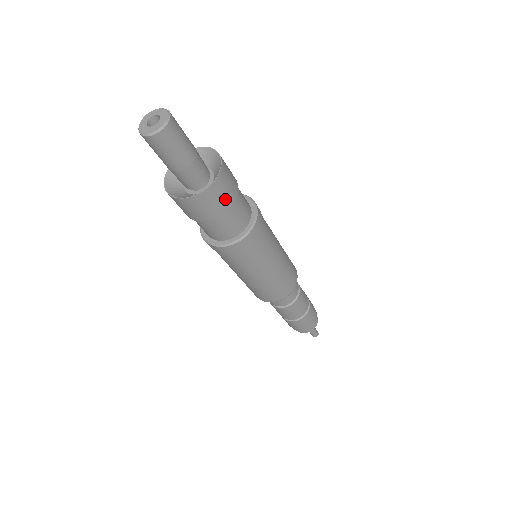
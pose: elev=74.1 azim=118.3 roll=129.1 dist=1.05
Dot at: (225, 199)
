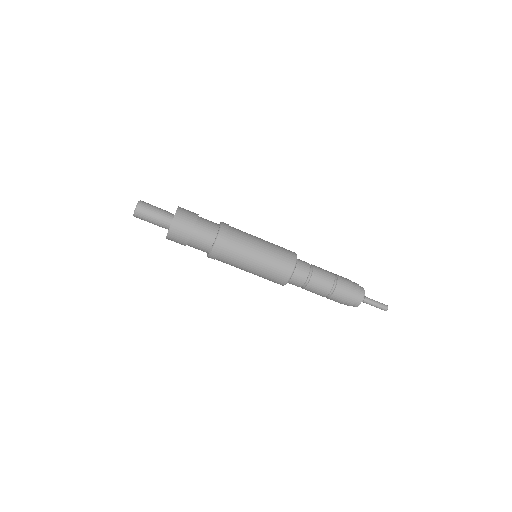
Dot at: (188, 223)
